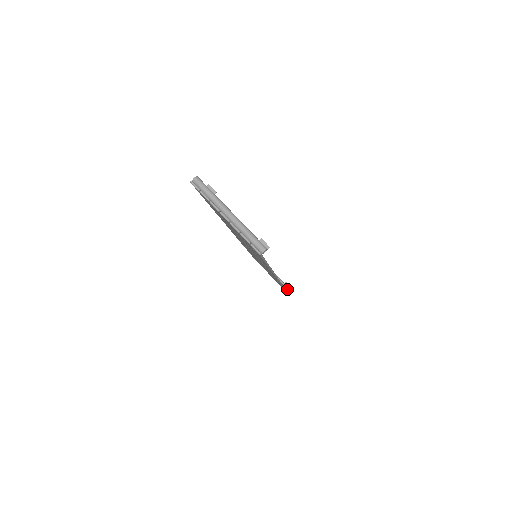
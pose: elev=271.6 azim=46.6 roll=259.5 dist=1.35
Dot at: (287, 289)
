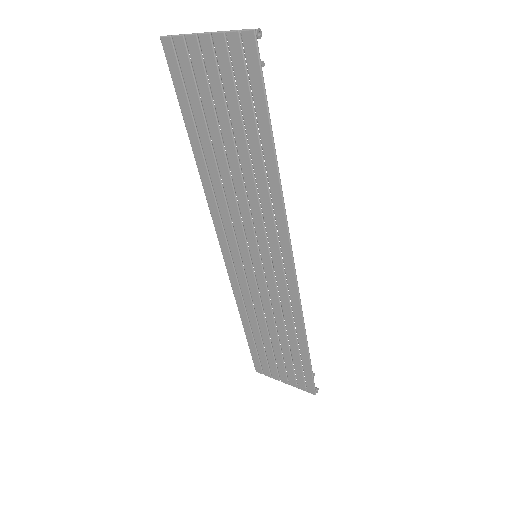
Dot at: occluded
